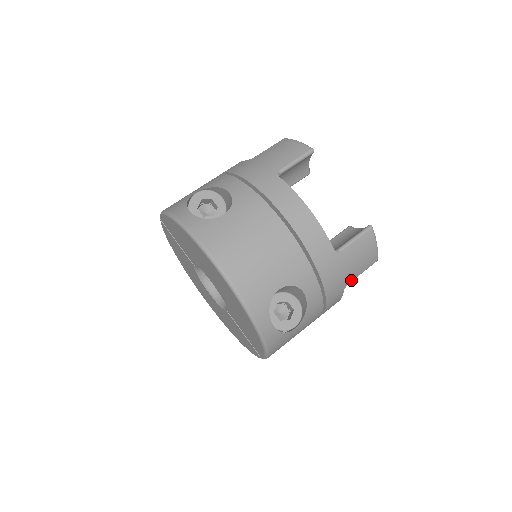
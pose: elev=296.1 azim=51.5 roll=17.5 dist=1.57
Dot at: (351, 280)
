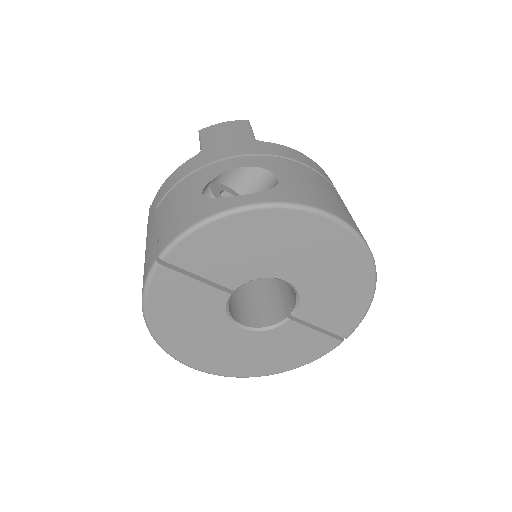
Dot at: occluded
